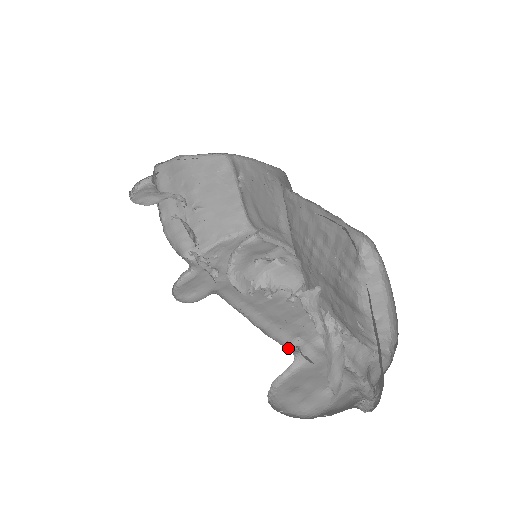
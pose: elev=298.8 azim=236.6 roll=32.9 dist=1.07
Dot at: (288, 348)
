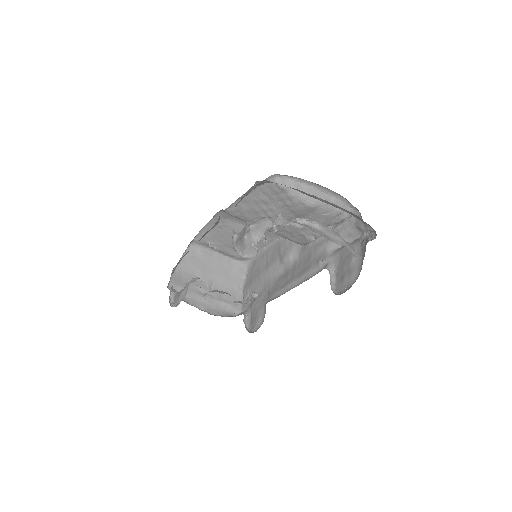
Dot at: occluded
